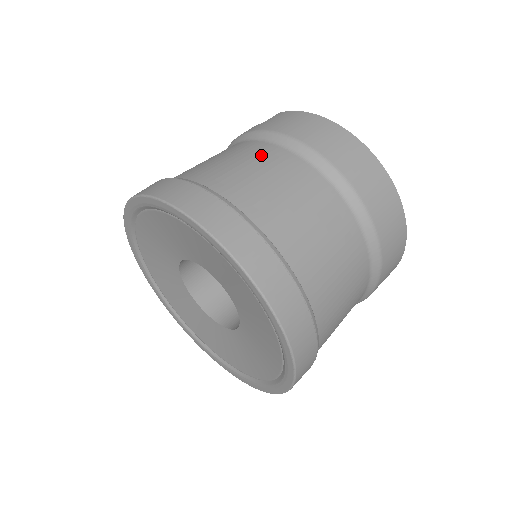
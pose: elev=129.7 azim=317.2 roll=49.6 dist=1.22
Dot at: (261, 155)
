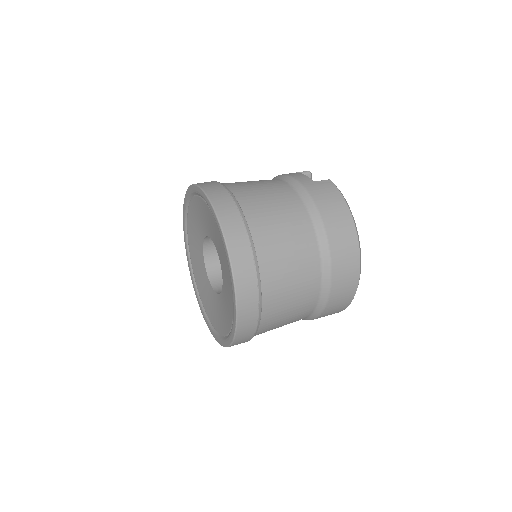
Dot at: (293, 215)
